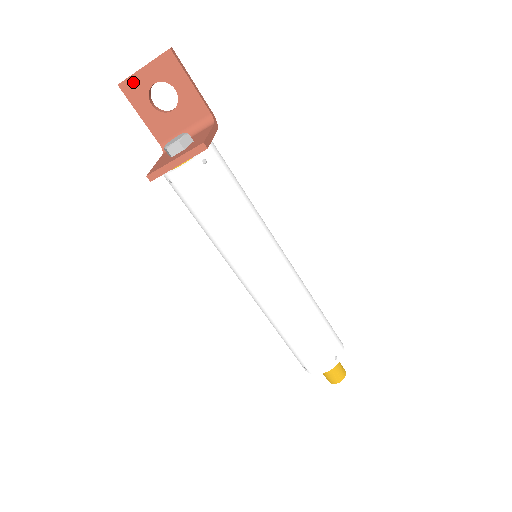
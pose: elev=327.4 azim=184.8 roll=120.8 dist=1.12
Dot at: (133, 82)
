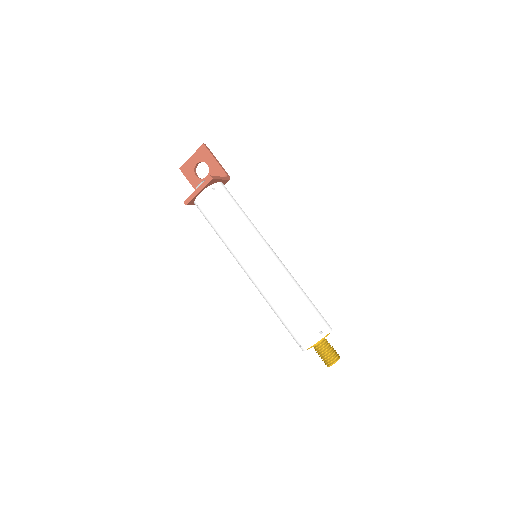
Dot at: (187, 165)
